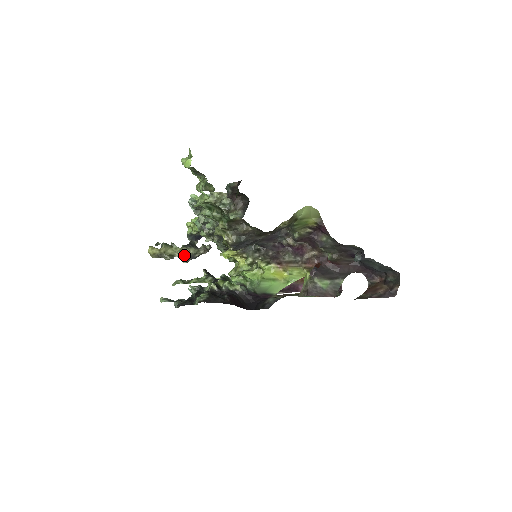
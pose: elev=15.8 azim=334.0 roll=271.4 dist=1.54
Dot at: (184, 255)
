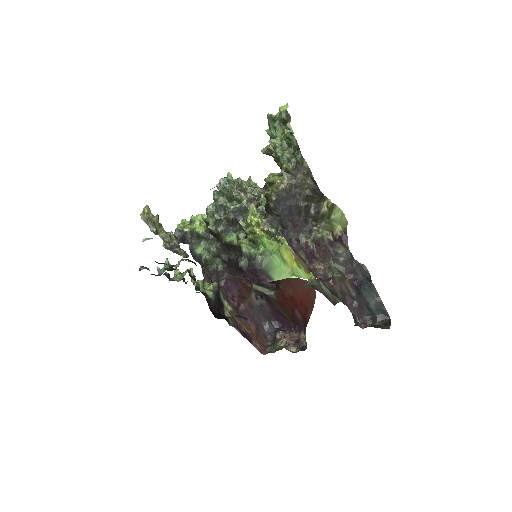
Dot at: (167, 240)
